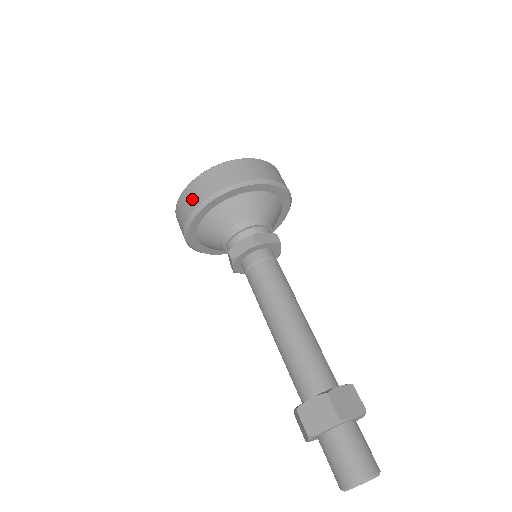
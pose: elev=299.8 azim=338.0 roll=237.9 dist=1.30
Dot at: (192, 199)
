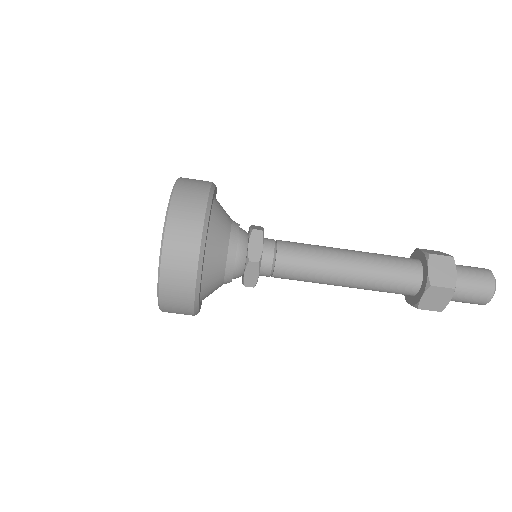
Dot at: (180, 305)
